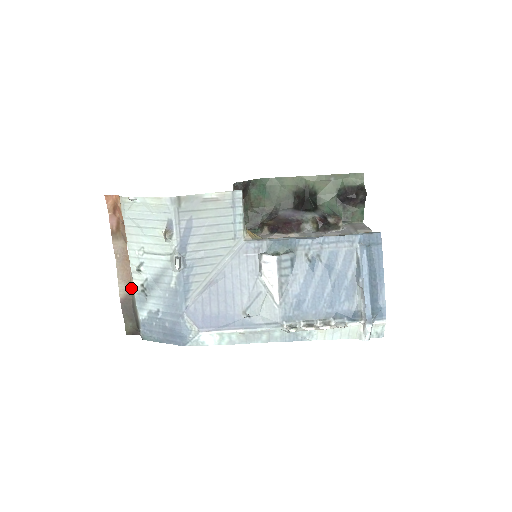
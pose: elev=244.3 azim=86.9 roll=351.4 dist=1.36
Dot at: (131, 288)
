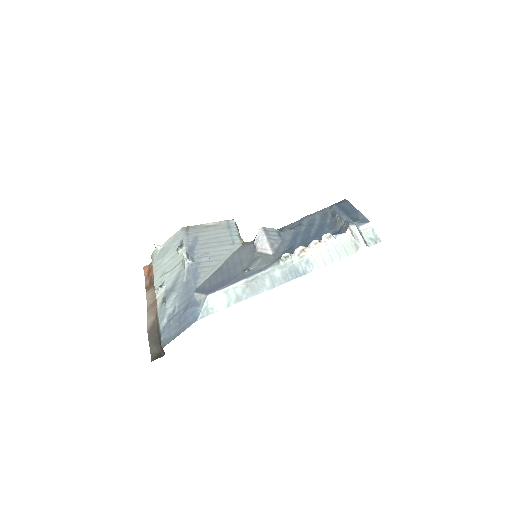
Dot at: (156, 313)
